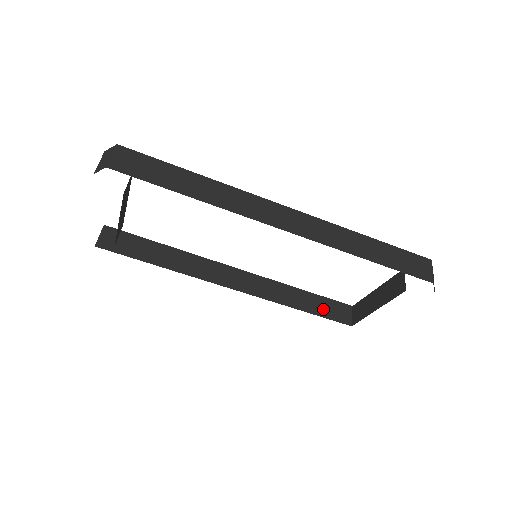
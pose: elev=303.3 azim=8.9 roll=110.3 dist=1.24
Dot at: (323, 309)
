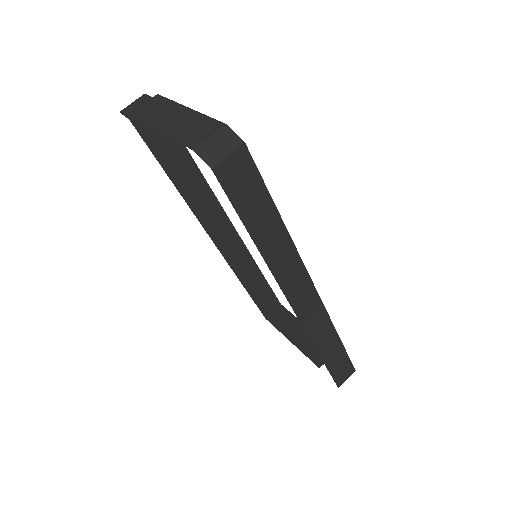
Dot at: (260, 296)
